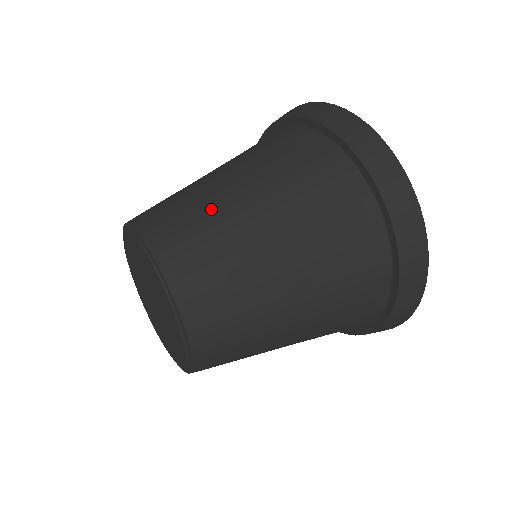
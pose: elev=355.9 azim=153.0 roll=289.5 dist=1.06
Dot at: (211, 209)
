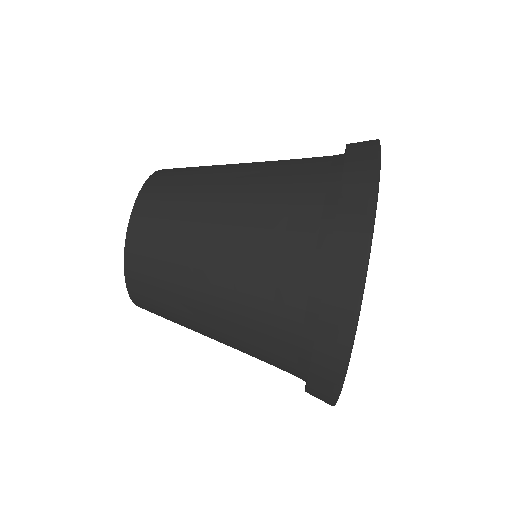
Dot at: (199, 188)
